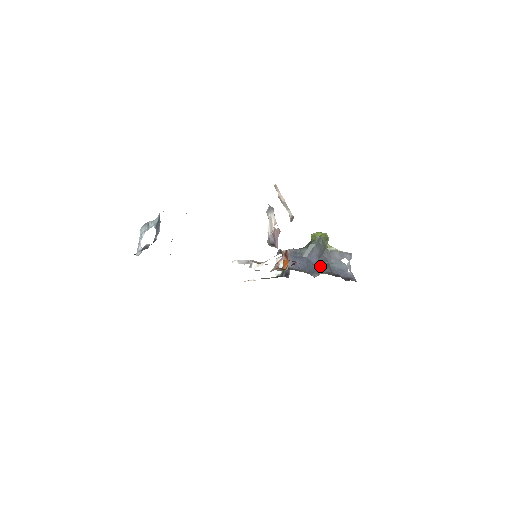
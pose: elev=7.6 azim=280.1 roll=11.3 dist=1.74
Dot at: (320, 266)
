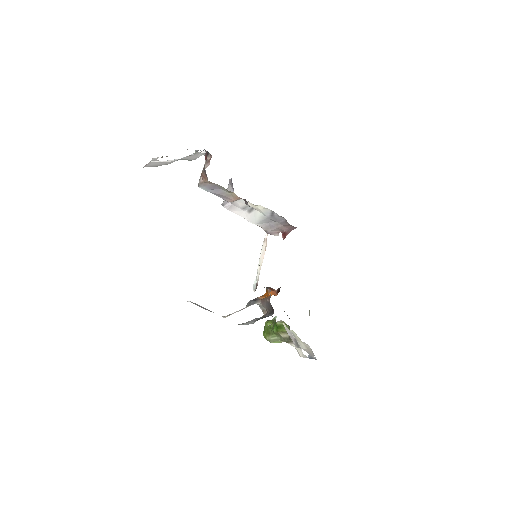
Dot at: occluded
